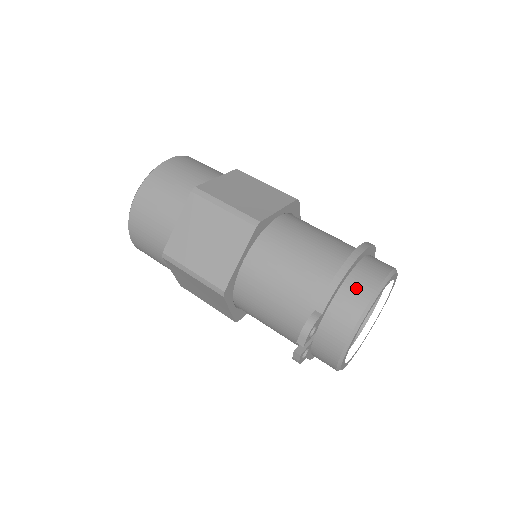
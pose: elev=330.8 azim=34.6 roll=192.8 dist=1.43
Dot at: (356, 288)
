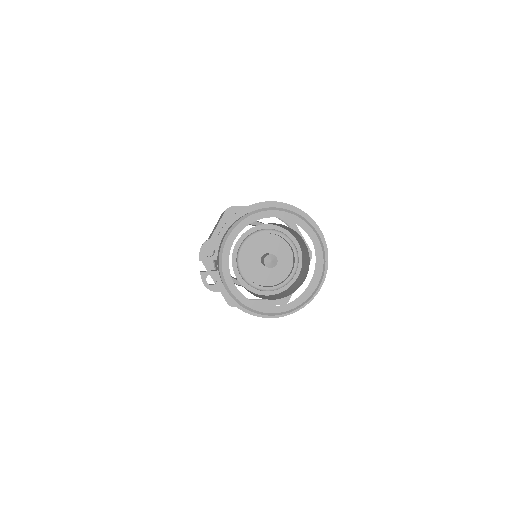
Dot at: occluded
